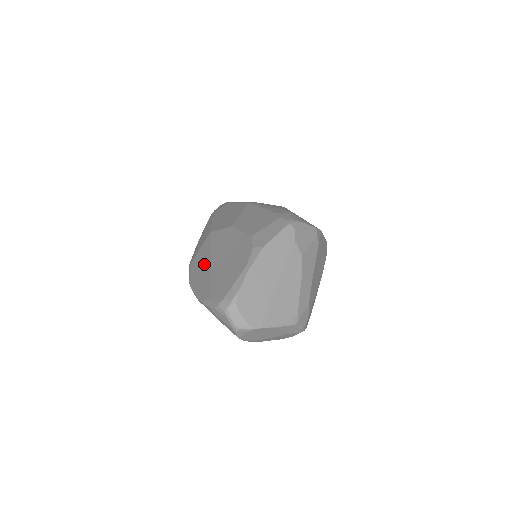
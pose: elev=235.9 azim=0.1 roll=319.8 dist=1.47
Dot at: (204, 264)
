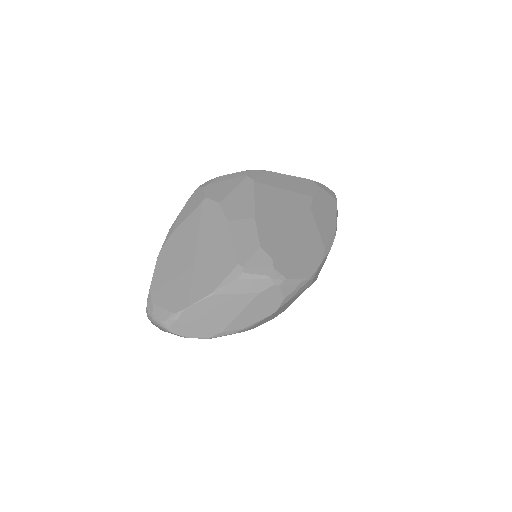
Dot at: occluded
